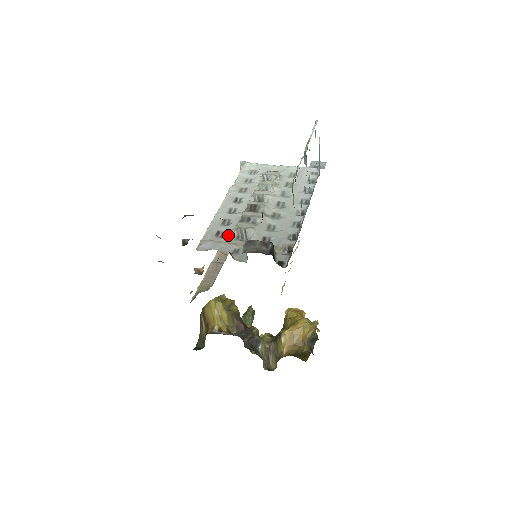
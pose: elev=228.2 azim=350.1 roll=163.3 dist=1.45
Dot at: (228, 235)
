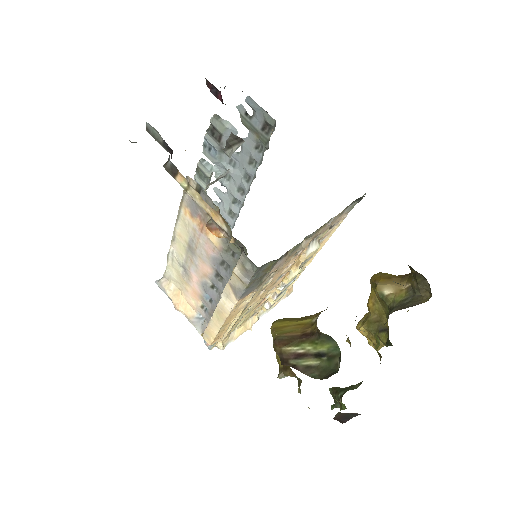
Dot at: occluded
